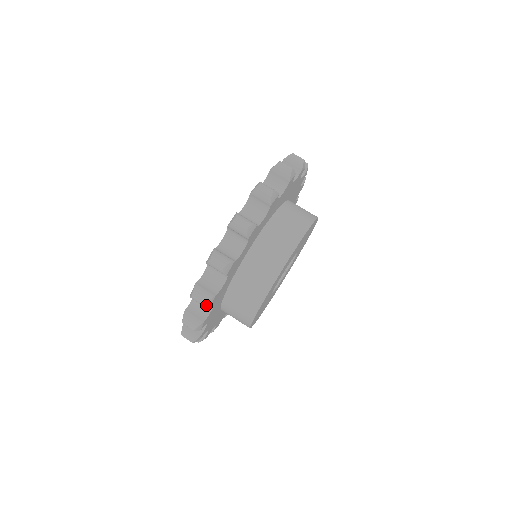
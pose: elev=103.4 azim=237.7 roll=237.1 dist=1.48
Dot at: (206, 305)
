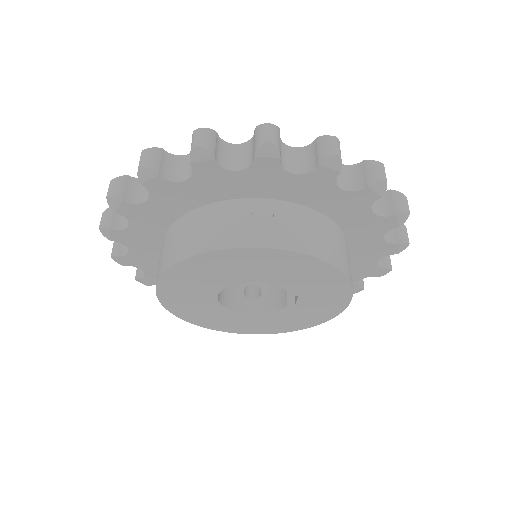
Dot at: (115, 260)
